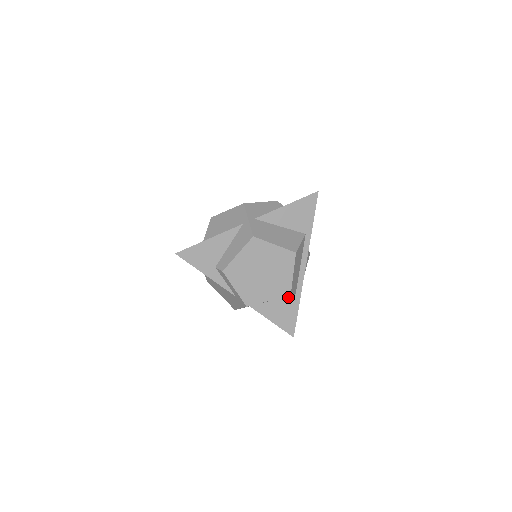
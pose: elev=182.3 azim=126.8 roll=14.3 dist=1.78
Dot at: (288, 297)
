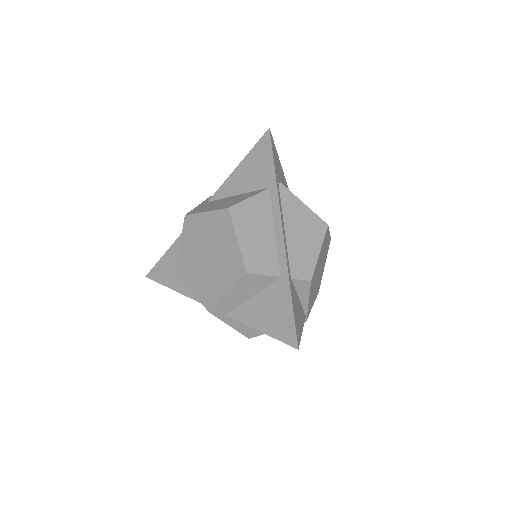
Dot at: (271, 285)
